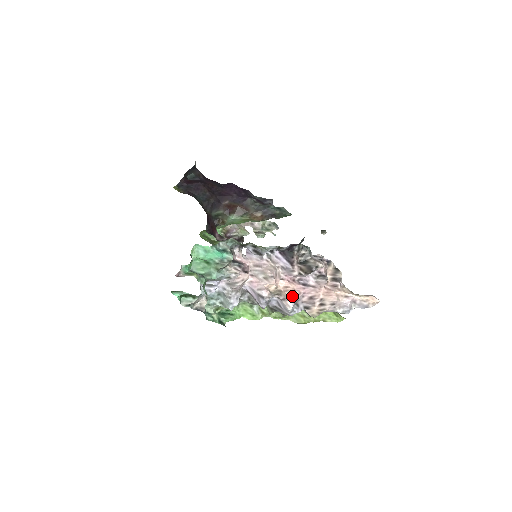
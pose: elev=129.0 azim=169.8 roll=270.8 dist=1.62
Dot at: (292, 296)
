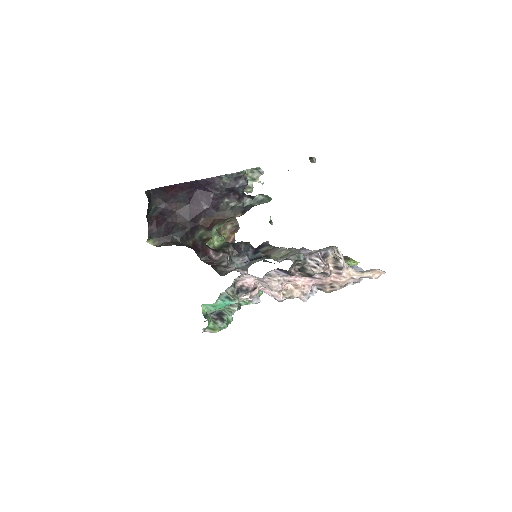
Dot at: (303, 292)
